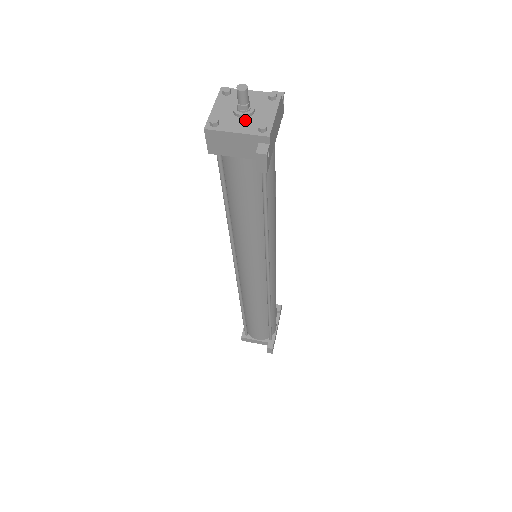
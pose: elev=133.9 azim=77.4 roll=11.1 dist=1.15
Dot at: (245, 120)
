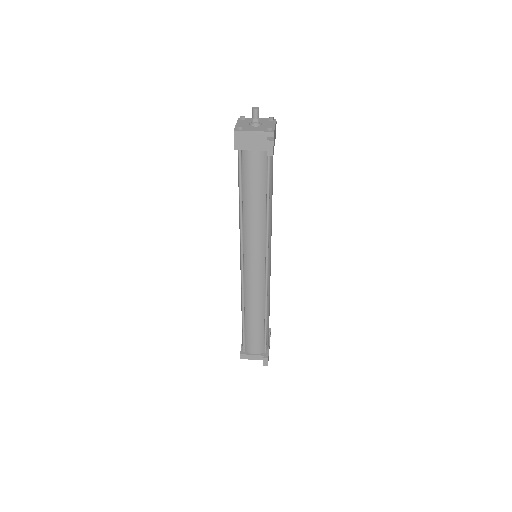
Dot at: (257, 127)
